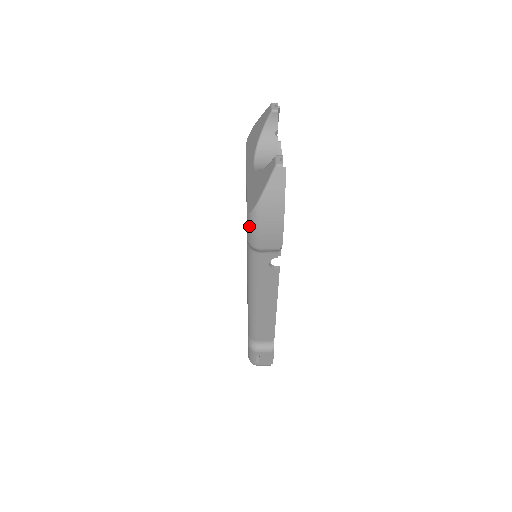
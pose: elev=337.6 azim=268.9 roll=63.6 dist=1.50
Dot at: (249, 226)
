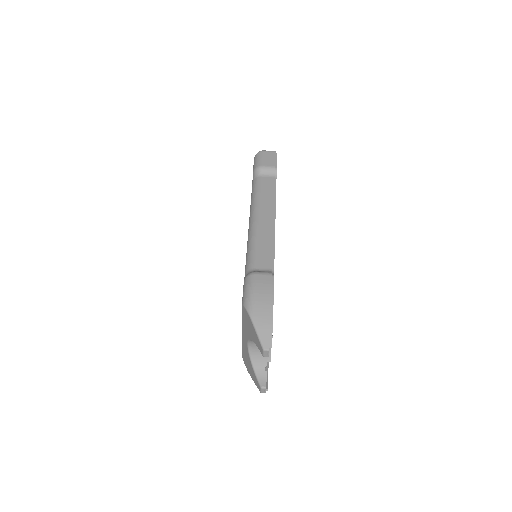
Dot at: occluded
